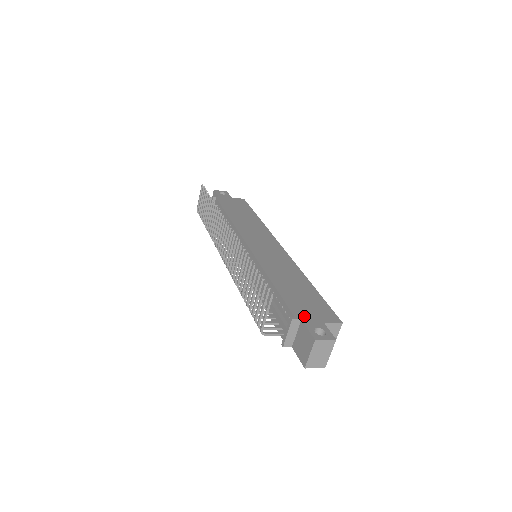
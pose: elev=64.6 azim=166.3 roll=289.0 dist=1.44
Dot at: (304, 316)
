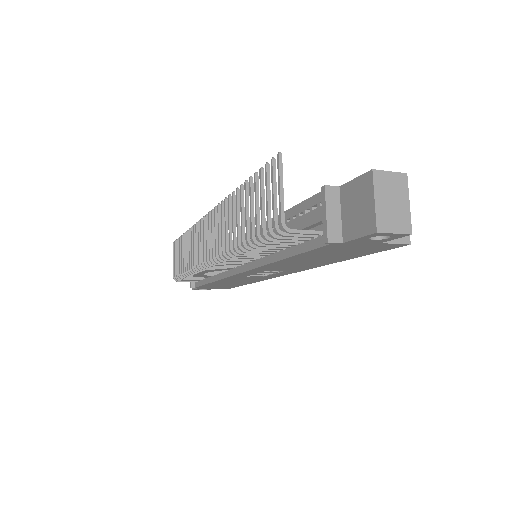
Dot at: occluded
